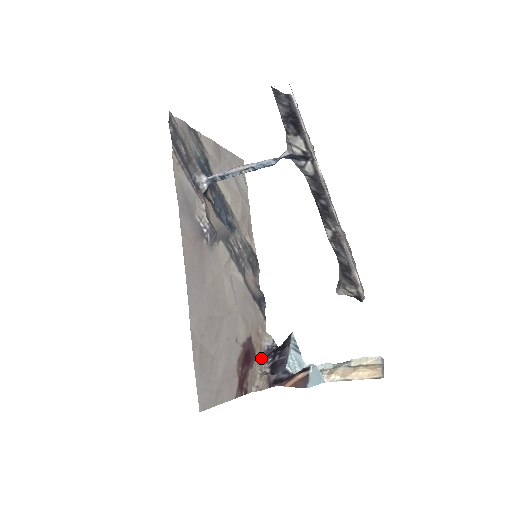
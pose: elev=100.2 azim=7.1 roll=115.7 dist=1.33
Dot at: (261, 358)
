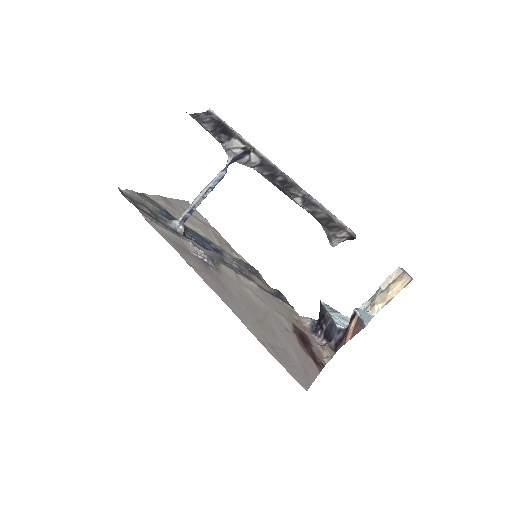
Dot at: (312, 337)
